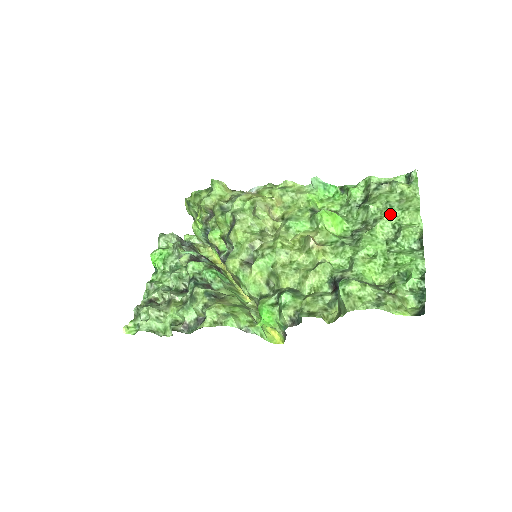
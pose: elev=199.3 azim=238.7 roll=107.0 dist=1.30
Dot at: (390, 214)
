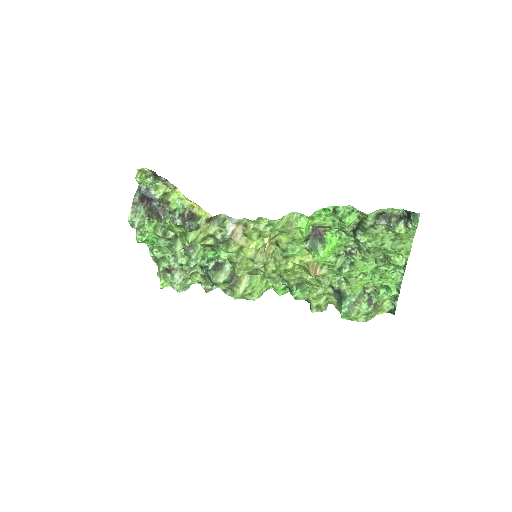
Dot at: occluded
